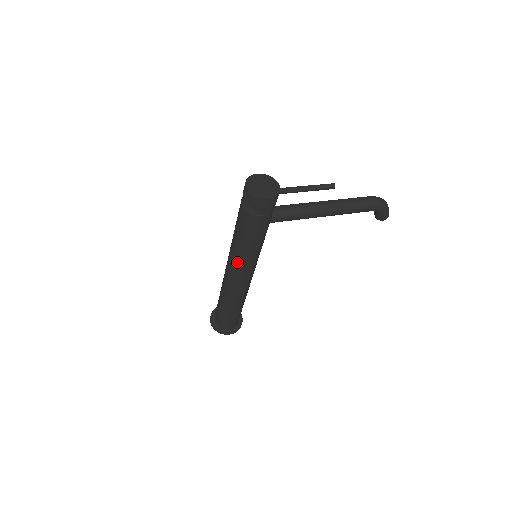
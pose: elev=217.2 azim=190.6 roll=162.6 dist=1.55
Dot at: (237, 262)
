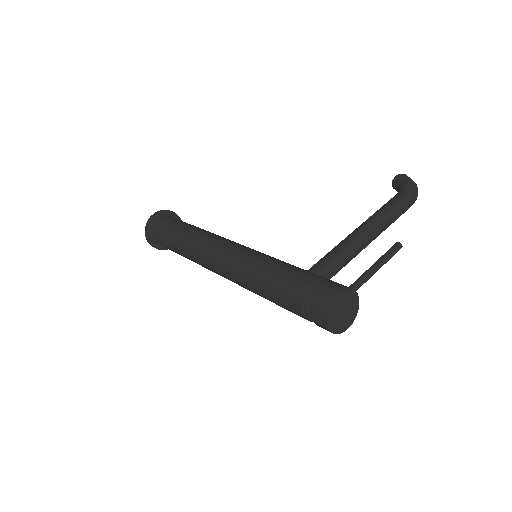
Dot at: occluded
